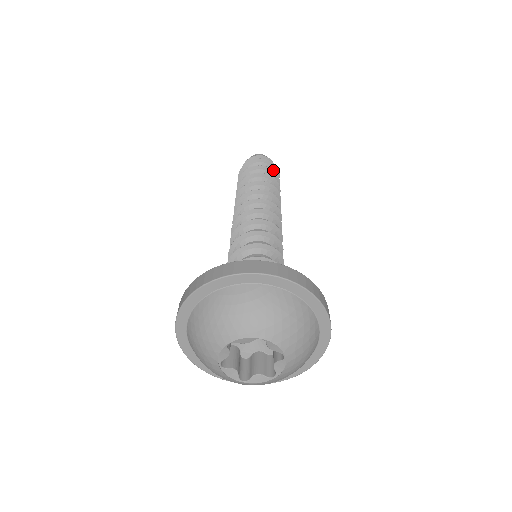
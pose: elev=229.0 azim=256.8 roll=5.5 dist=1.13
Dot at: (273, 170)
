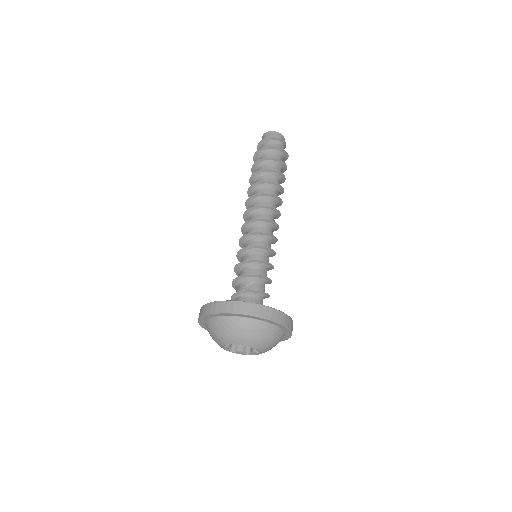
Dot at: (285, 164)
